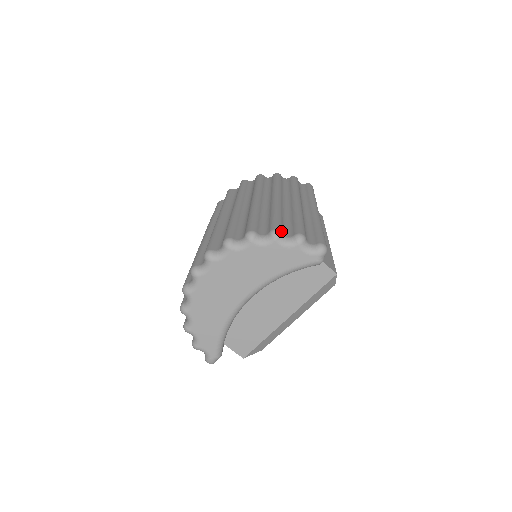
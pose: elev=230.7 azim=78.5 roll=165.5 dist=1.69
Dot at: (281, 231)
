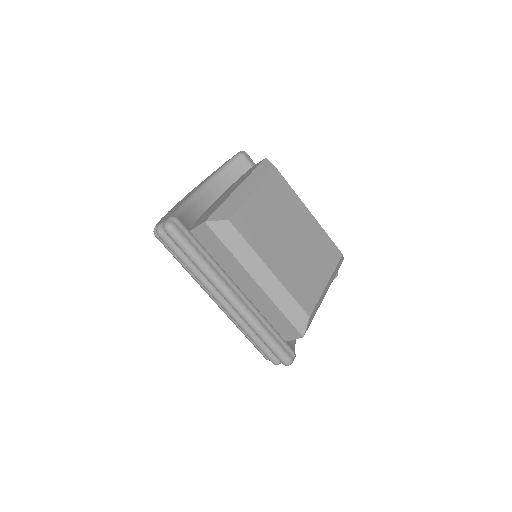
Dot at: occluded
